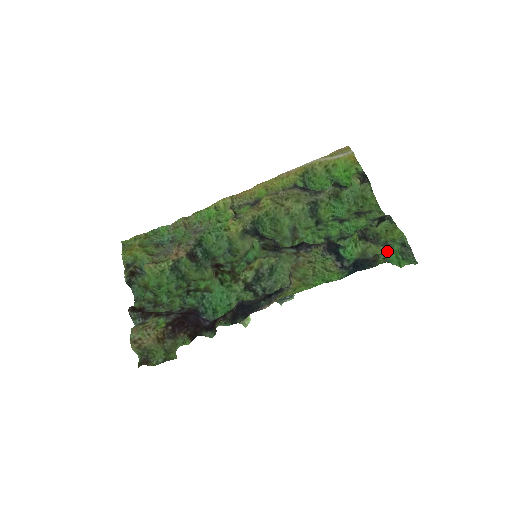
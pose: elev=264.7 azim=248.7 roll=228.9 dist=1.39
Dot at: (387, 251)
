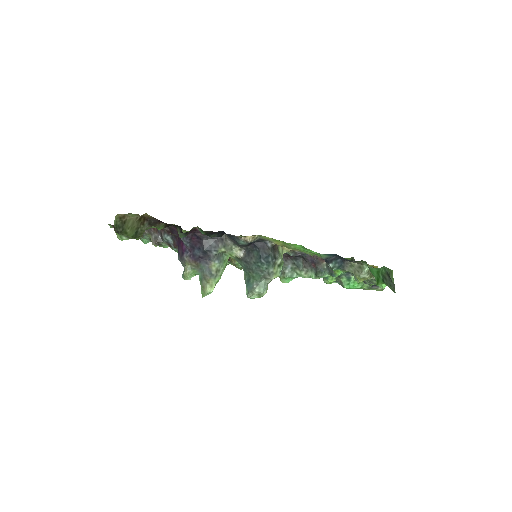
Dot at: (371, 279)
